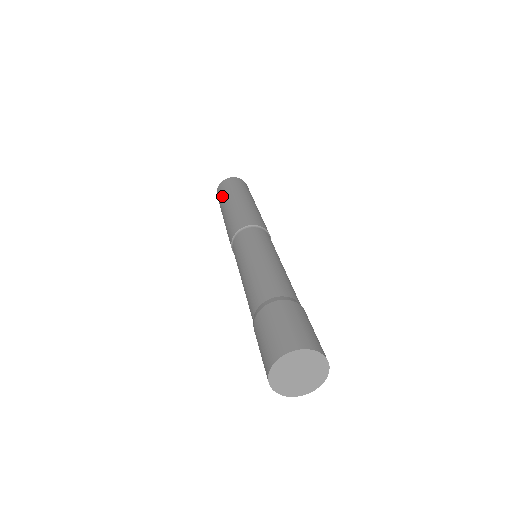
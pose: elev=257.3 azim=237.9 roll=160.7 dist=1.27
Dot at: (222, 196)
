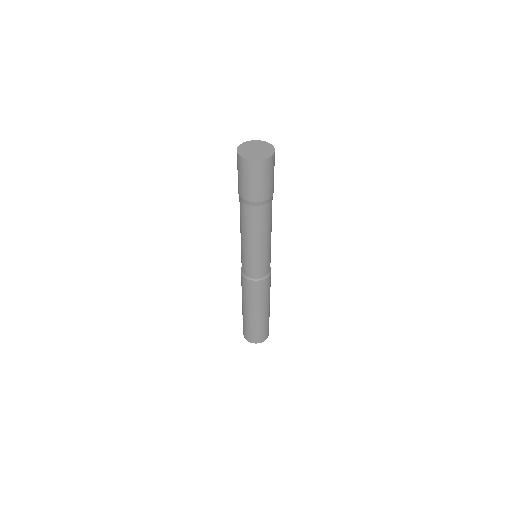
Dot at: occluded
